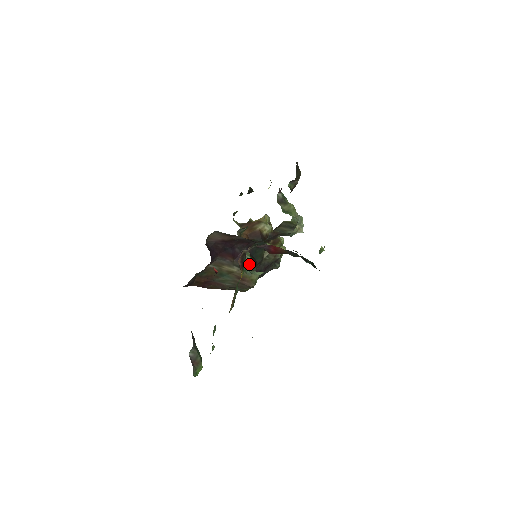
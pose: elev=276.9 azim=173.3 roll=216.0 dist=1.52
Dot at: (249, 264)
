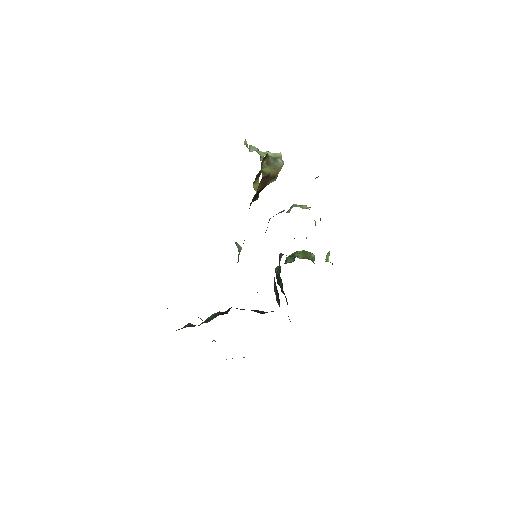
Dot at: occluded
